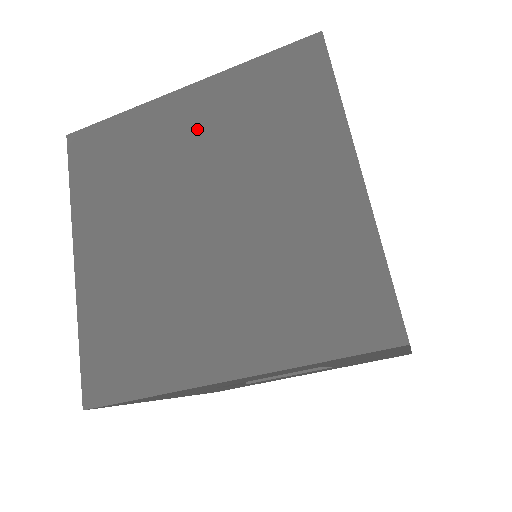
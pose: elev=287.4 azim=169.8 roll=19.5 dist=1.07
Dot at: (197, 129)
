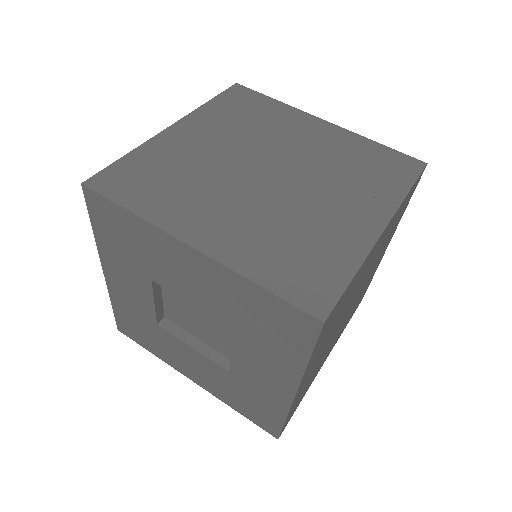
Dot at: (312, 139)
